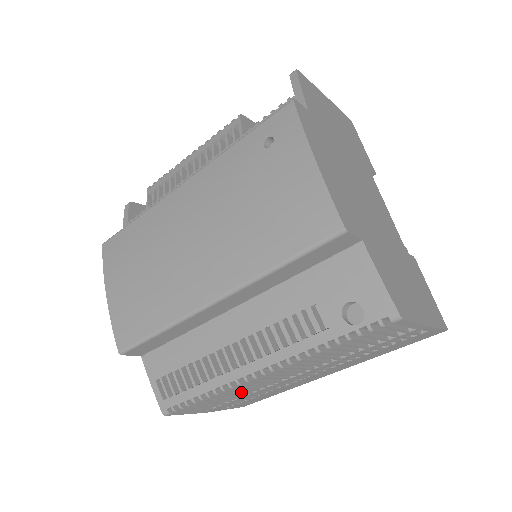
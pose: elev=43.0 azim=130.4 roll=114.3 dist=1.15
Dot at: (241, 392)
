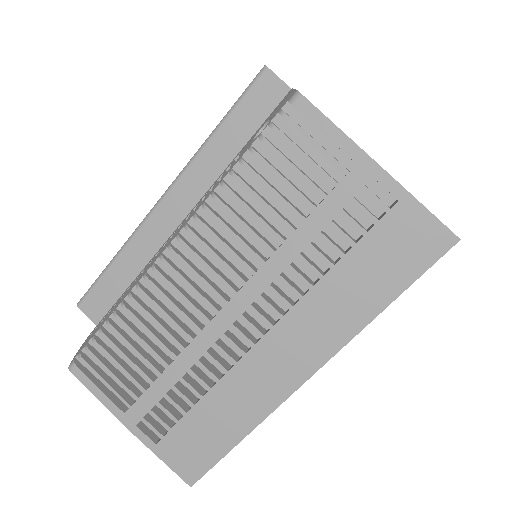
Dot at: (159, 338)
